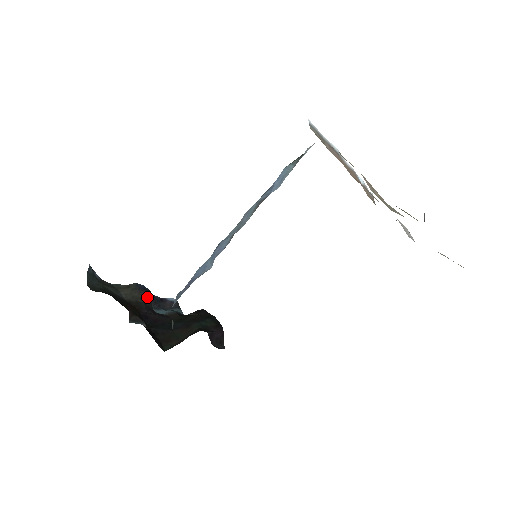
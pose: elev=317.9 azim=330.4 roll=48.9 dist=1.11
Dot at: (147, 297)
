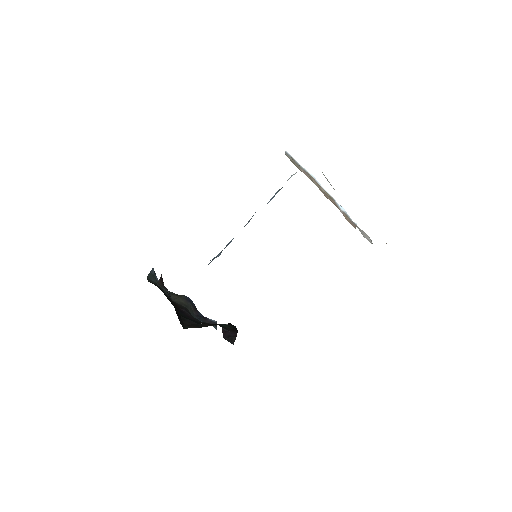
Dot at: (191, 307)
